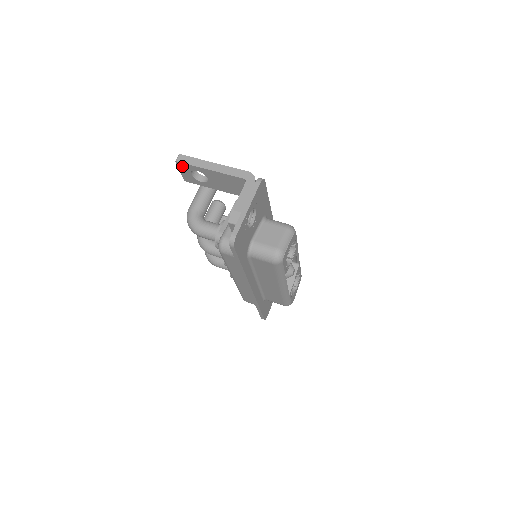
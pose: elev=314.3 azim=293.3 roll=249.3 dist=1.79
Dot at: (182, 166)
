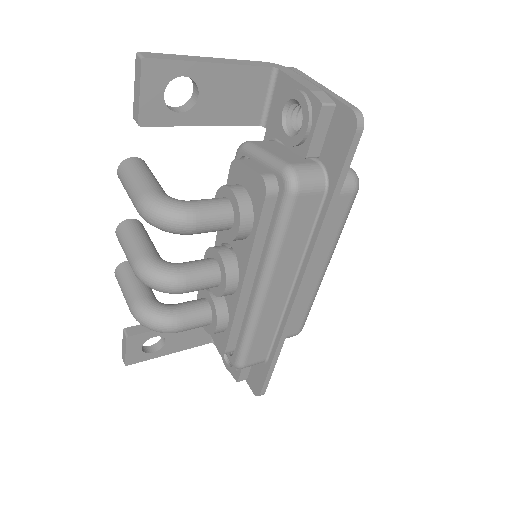
Dot at: (153, 71)
